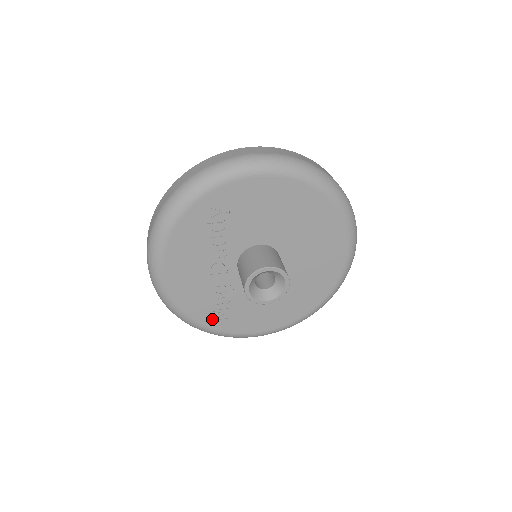
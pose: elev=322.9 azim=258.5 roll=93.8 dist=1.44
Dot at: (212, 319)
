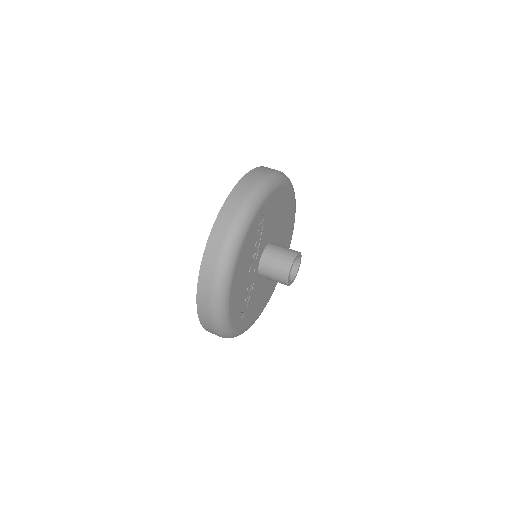
Dot at: (239, 320)
